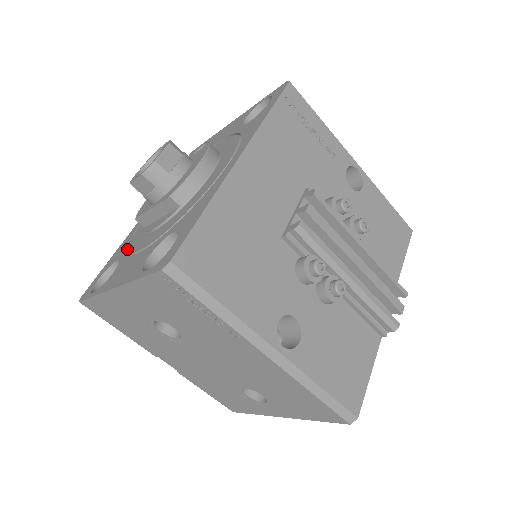
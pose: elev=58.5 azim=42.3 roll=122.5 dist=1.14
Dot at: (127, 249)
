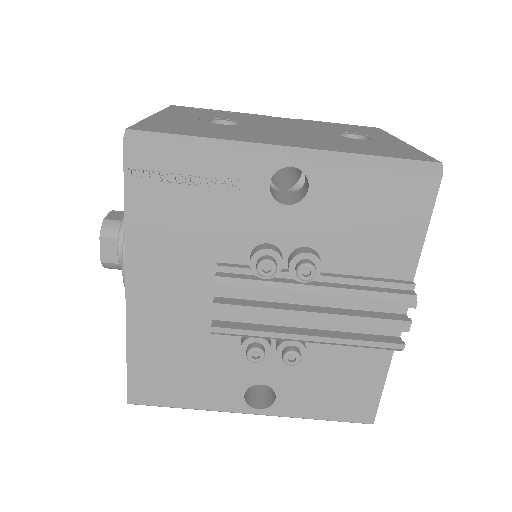
Dot at: occluded
